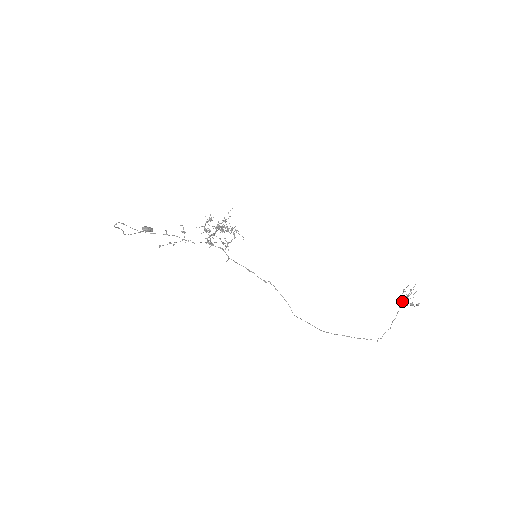
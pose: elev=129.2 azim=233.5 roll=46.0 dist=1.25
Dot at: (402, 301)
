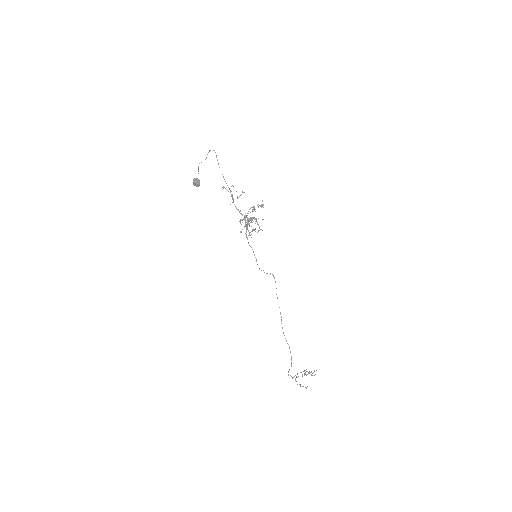
Dot at: (302, 374)
